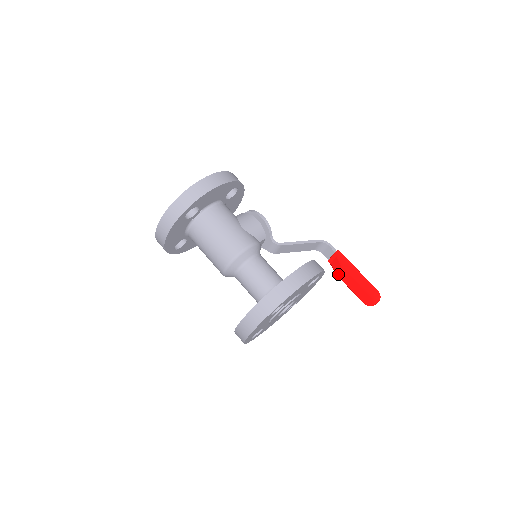
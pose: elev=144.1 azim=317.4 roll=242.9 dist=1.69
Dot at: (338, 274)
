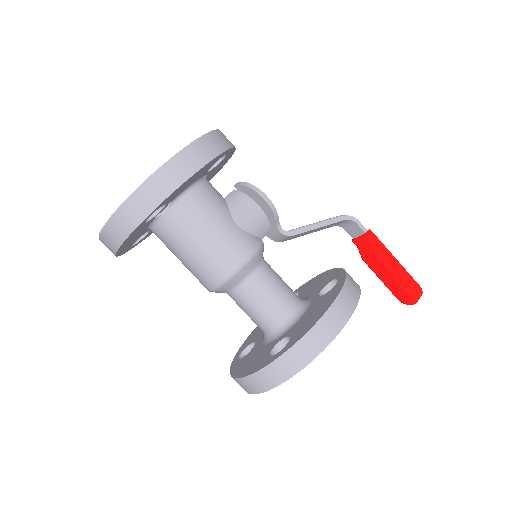
Dot at: (367, 262)
